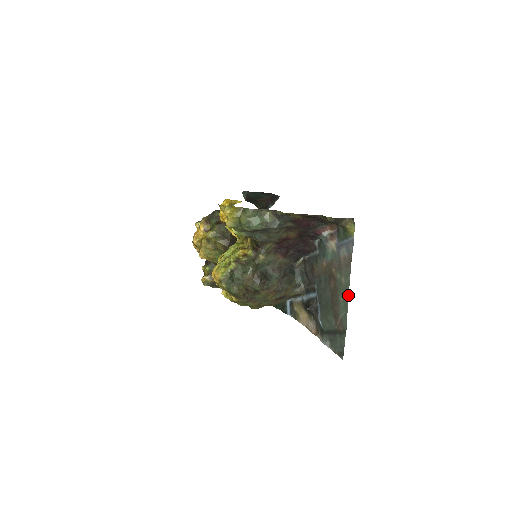
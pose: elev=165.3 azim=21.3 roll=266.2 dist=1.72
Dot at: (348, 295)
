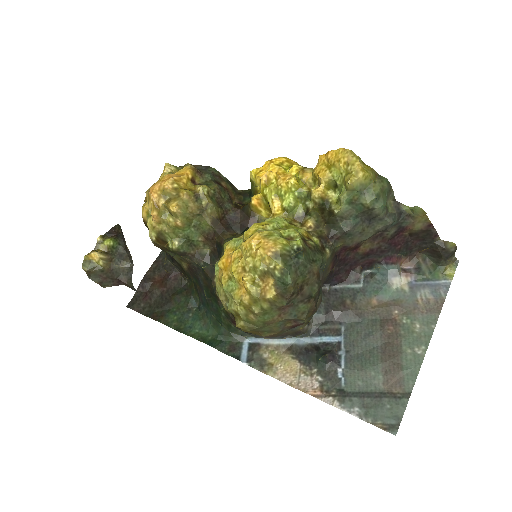
Dot at: occluded
